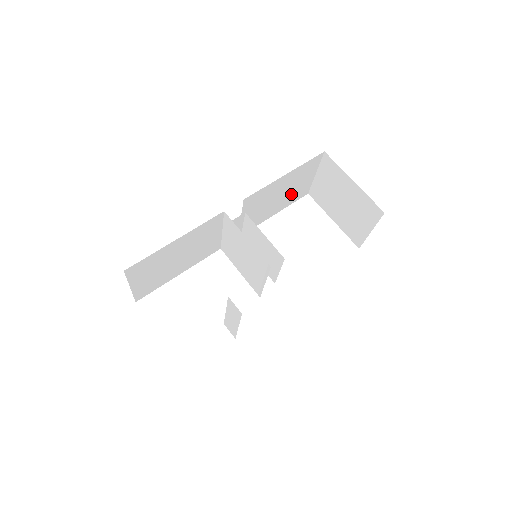
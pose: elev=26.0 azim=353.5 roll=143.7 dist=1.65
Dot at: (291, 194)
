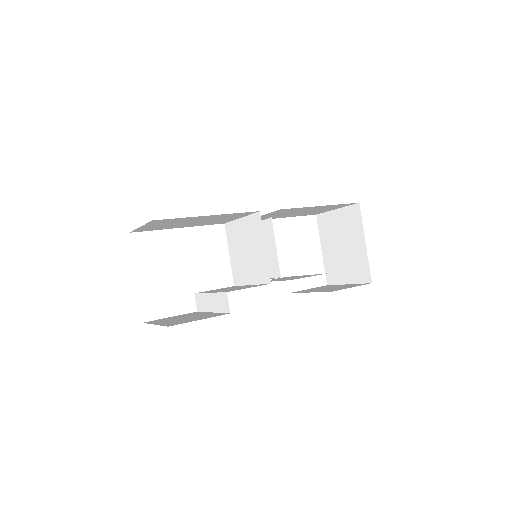
Dot at: occluded
